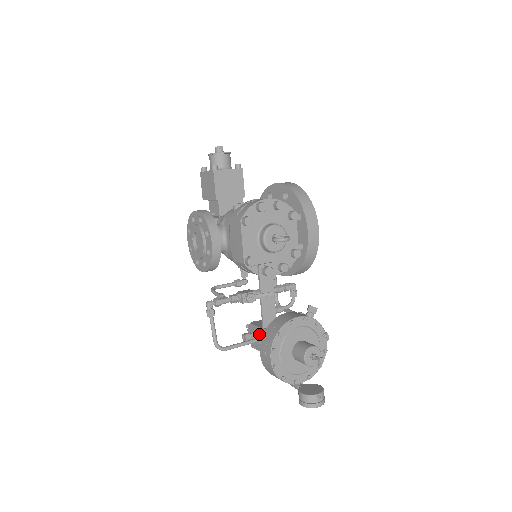
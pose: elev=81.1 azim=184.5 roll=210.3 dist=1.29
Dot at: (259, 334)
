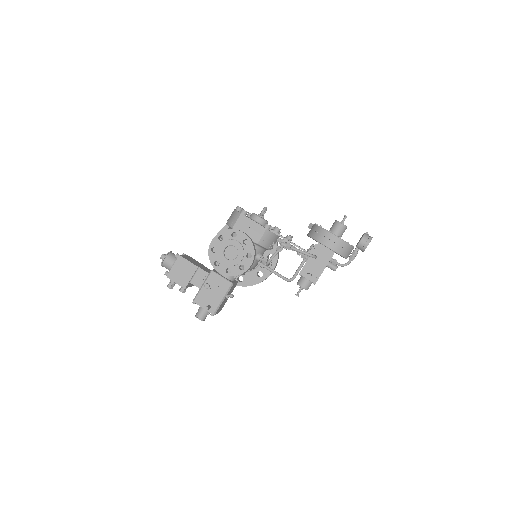
Dot at: (311, 265)
